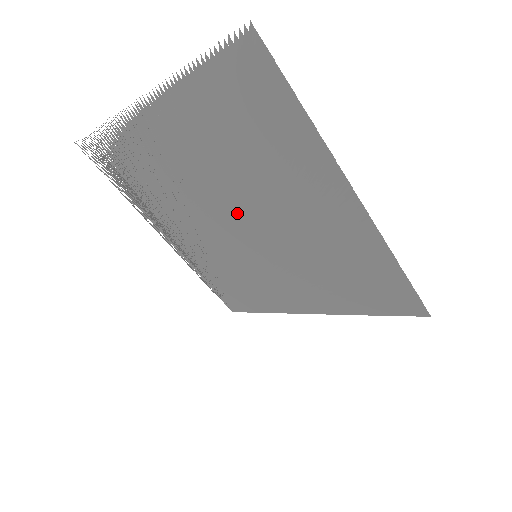
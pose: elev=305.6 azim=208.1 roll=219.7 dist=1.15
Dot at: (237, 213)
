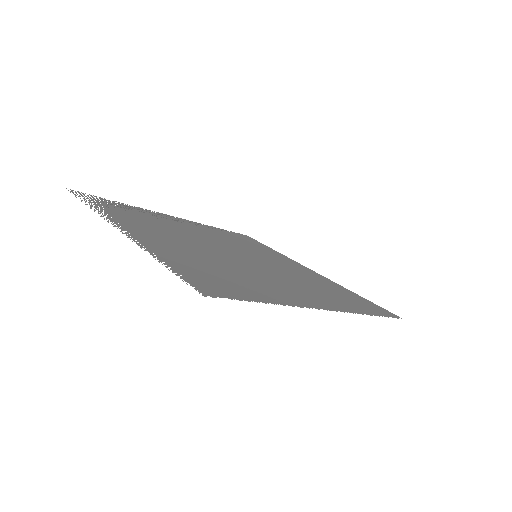
Dot at: (231, 255)
